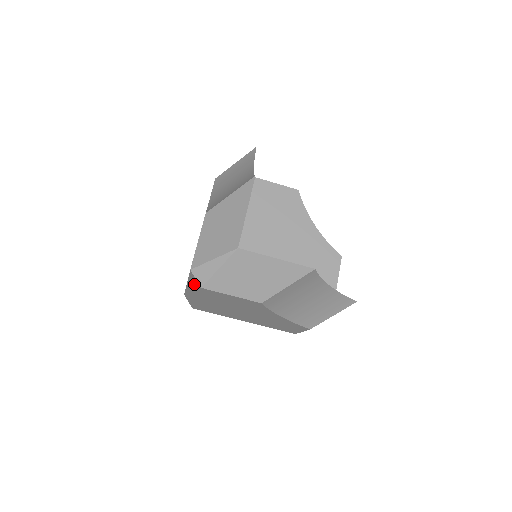
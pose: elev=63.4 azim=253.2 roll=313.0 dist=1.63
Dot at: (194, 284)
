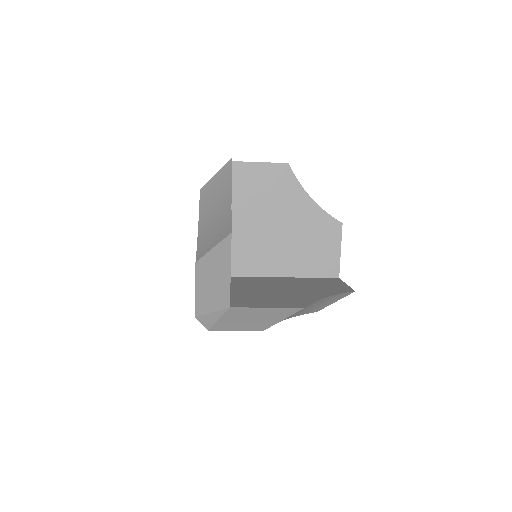
Dot at: occluded
